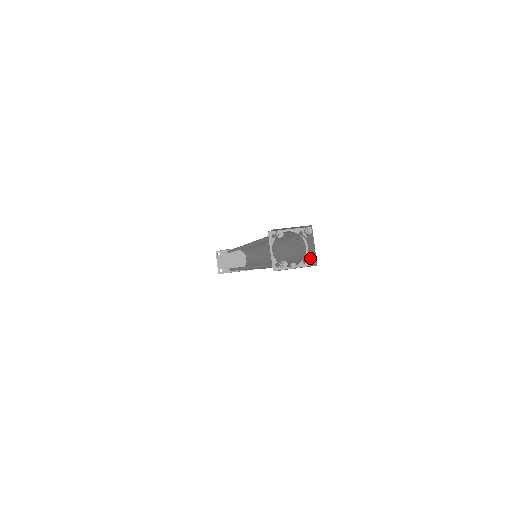
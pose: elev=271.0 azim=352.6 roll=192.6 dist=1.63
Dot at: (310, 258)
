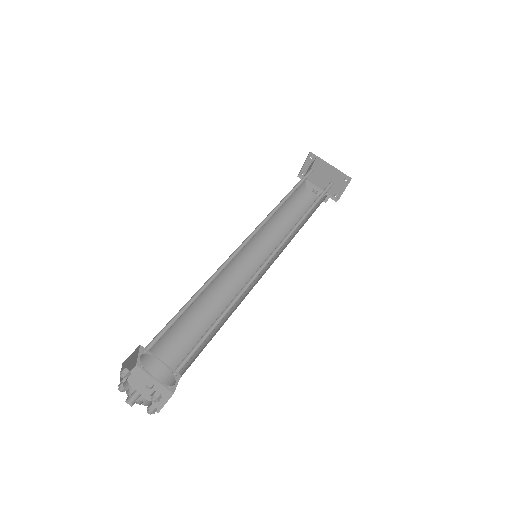
Dot at: (148, 408)
